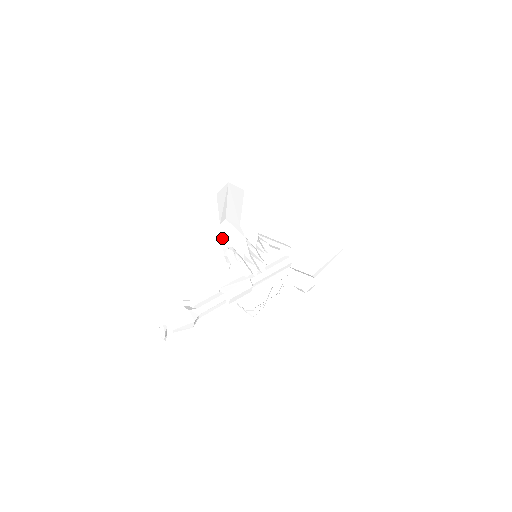
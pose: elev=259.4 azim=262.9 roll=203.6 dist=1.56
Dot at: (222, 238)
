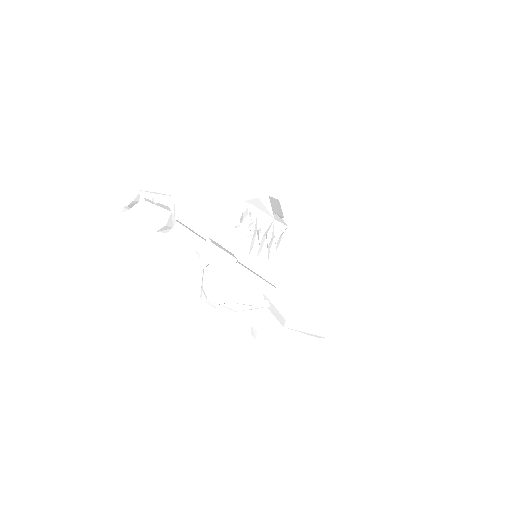
Dot at: (253, 203)
